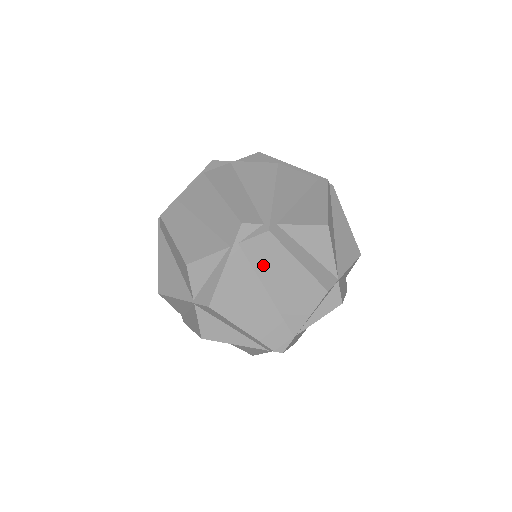
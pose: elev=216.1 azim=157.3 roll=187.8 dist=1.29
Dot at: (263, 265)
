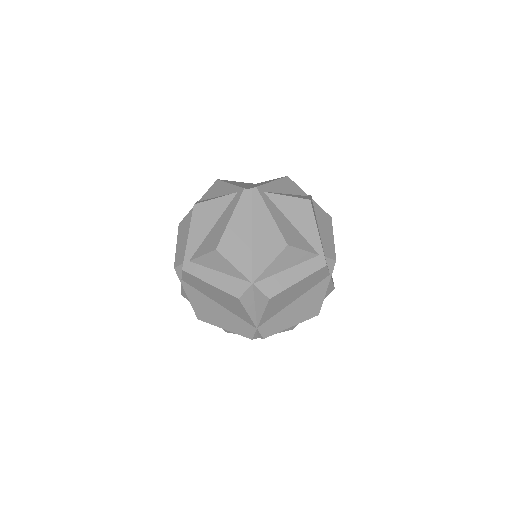
Dot at: (201, 289)
